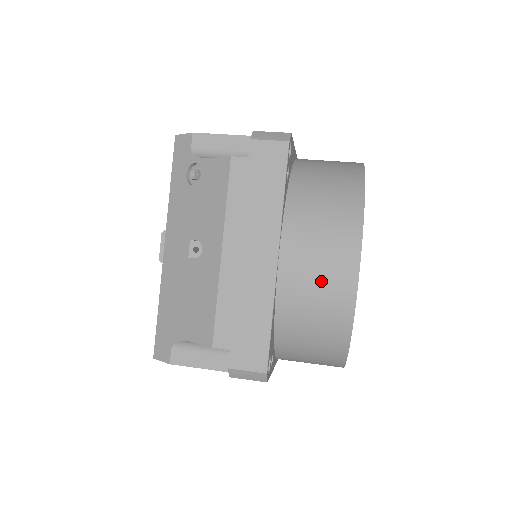
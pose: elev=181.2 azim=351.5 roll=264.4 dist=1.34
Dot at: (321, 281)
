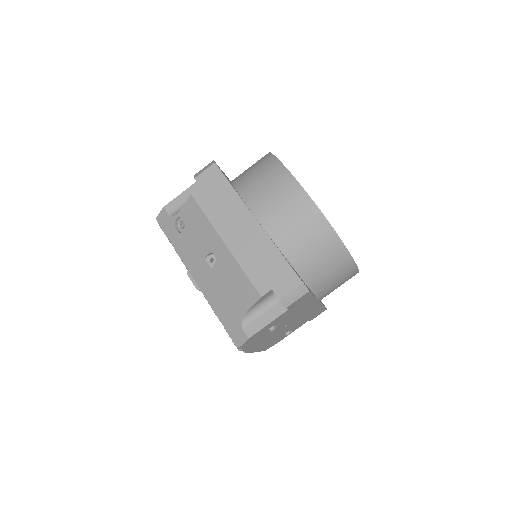
Dot at: (289, 211)
